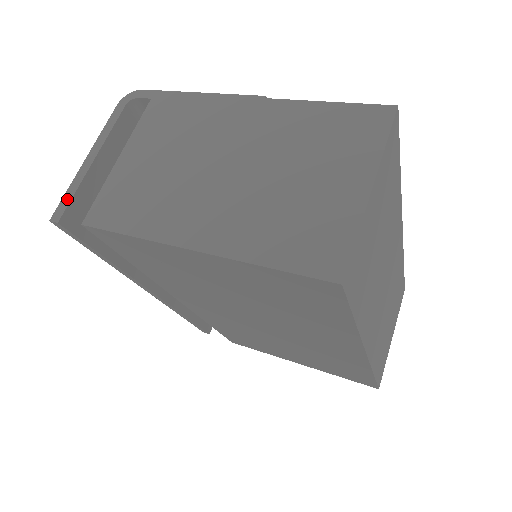
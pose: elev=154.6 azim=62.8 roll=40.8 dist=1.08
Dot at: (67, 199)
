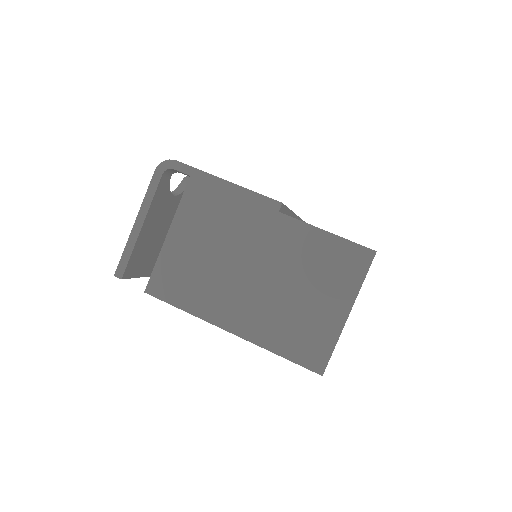
Dot at: (125, 259)
